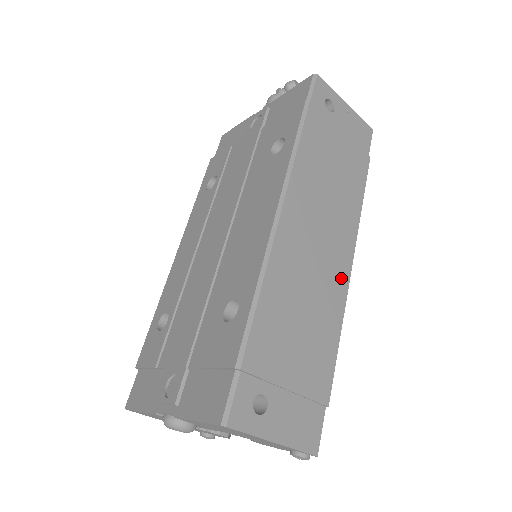
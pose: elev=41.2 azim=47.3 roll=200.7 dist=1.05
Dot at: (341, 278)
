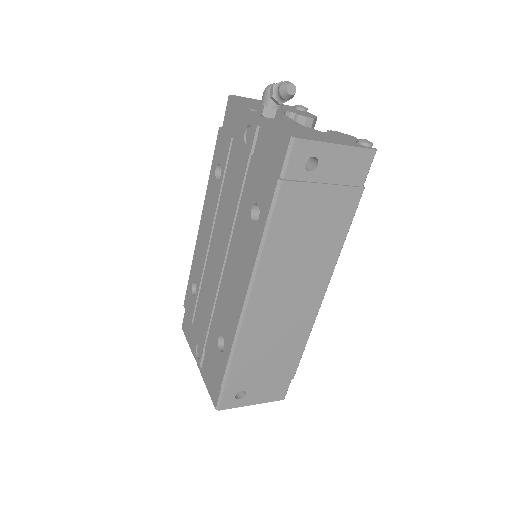
Dot at: (311, 308)
